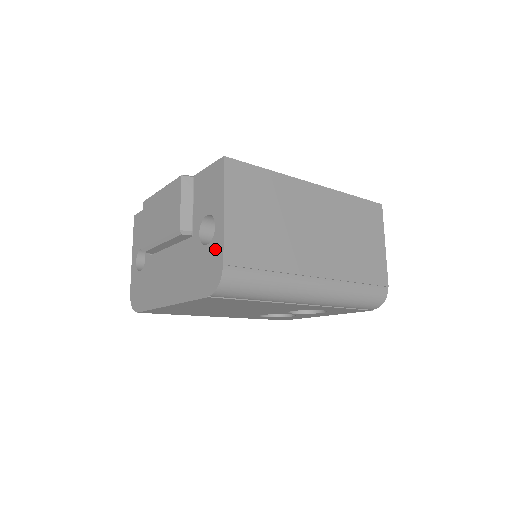
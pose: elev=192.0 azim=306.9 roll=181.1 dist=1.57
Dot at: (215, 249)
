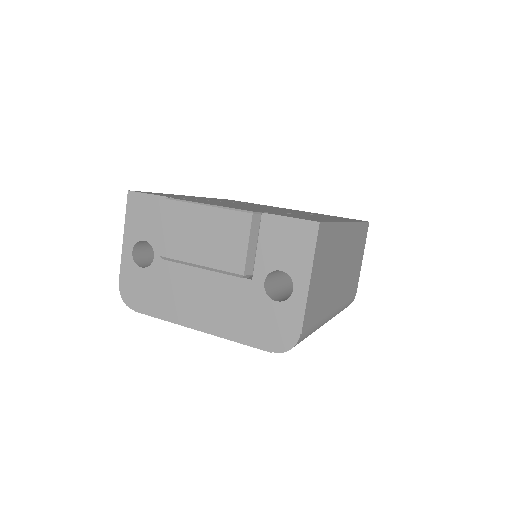
Dot at: (290, 313)
